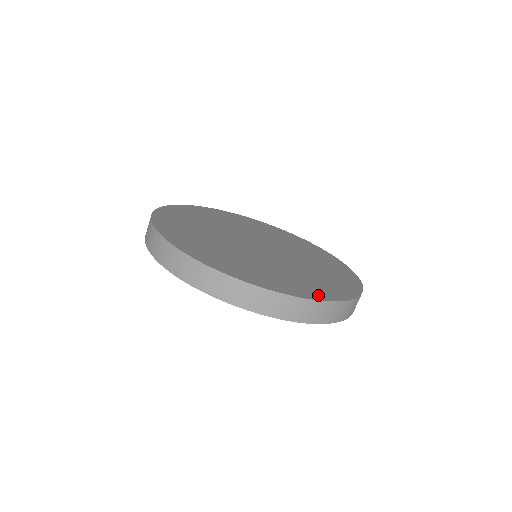
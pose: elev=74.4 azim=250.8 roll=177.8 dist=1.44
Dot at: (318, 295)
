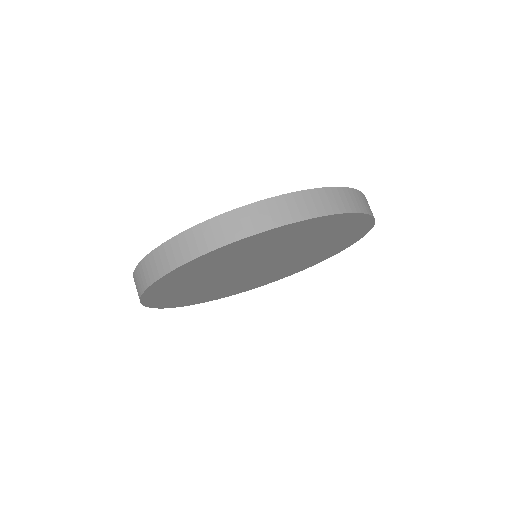
Dot at: occluded
